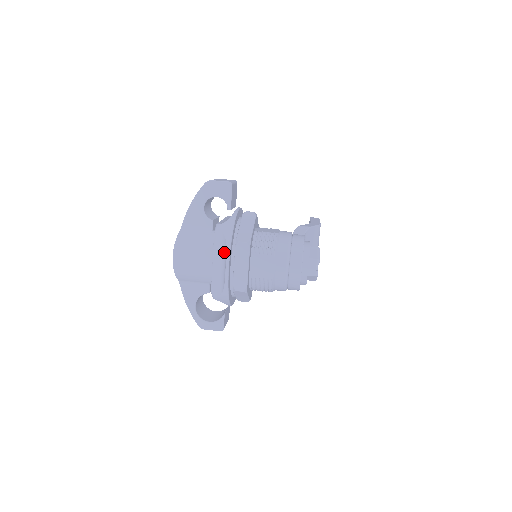
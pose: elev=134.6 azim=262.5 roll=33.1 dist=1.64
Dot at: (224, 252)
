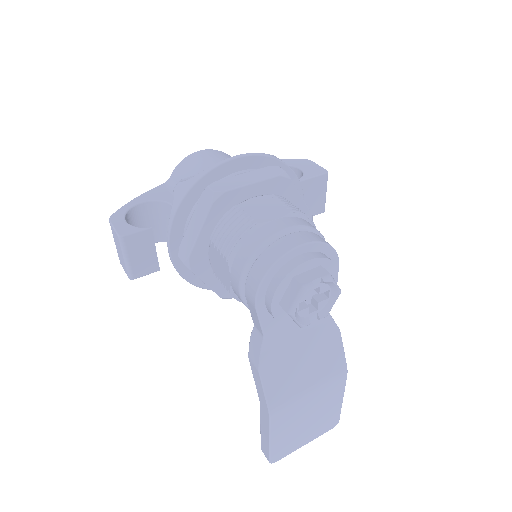
Dot at: occluded
